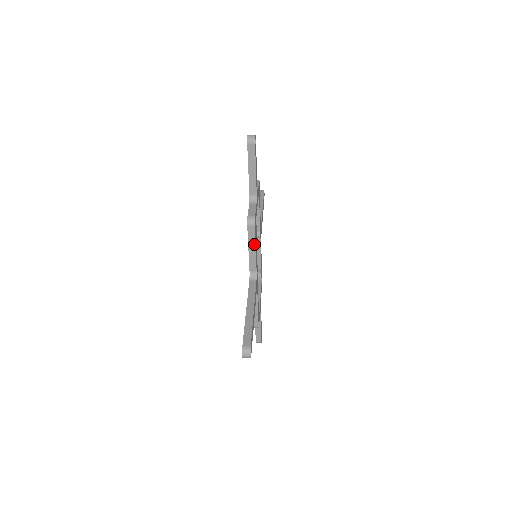
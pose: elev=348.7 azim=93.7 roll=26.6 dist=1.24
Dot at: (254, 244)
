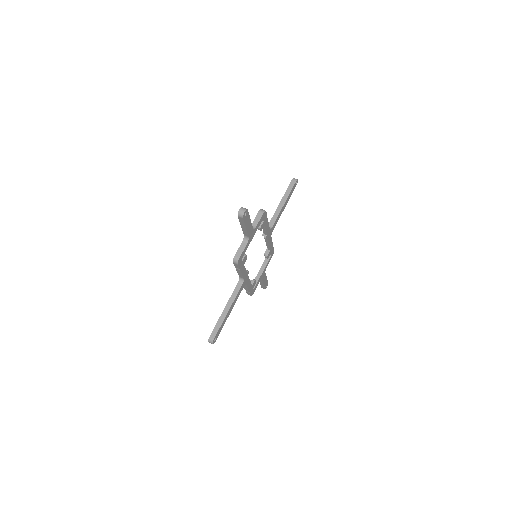
Dot at: (239, 270)
